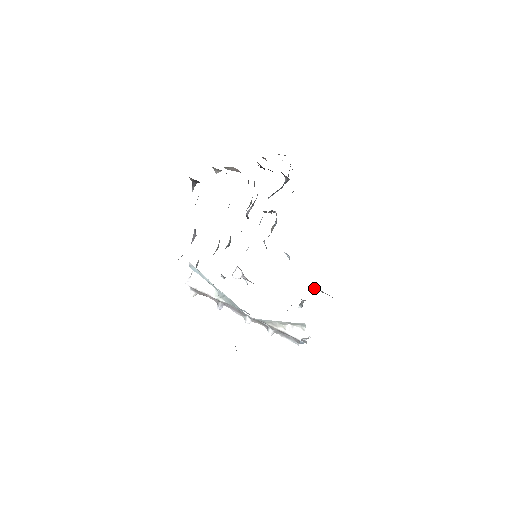
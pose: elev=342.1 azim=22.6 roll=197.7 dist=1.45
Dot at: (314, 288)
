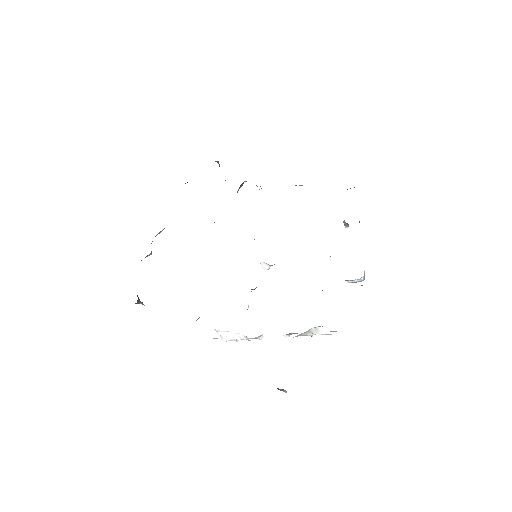
Dot at: occluded
